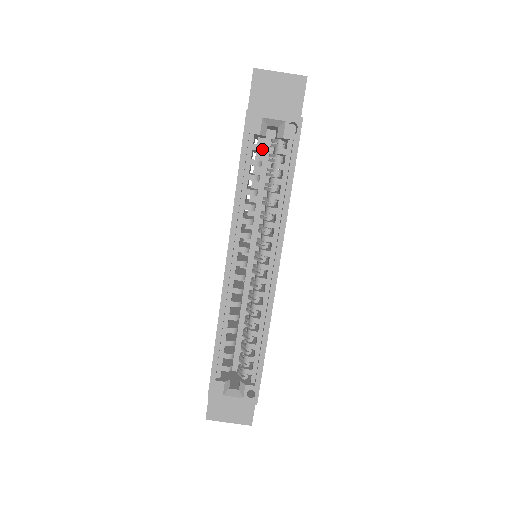
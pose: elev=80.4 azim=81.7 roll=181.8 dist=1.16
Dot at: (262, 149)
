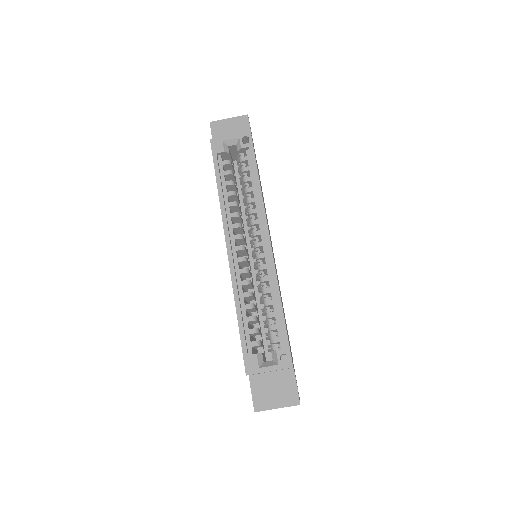
Dot at: (230, 163)
